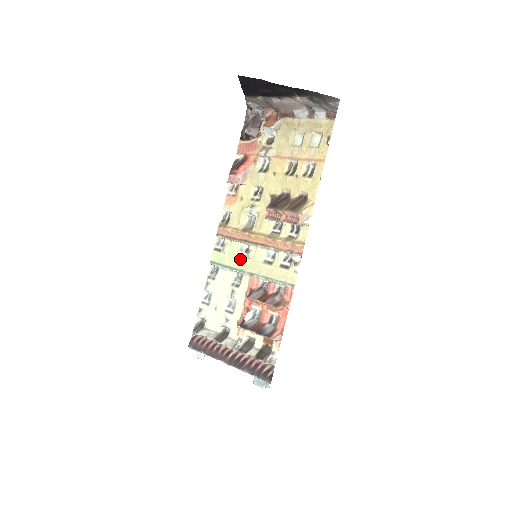
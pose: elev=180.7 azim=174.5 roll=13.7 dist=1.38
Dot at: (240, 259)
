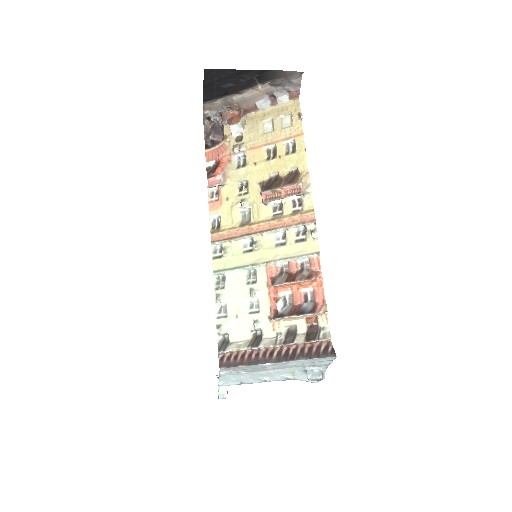
Dot at: (248, 255)
